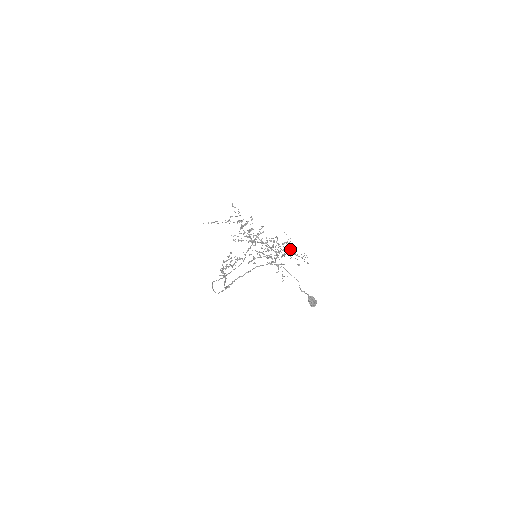
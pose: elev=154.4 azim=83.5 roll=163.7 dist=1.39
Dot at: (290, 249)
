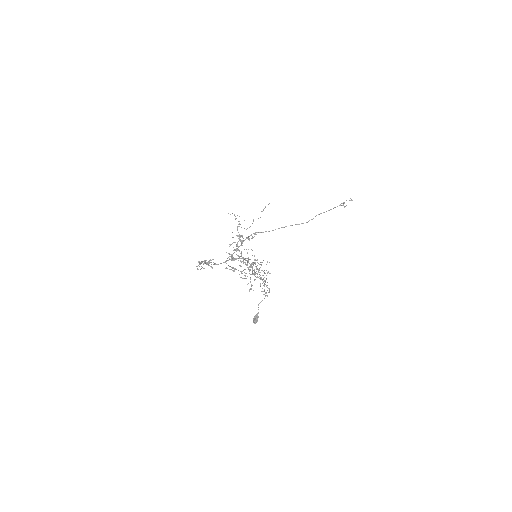
Dot at: occluded
